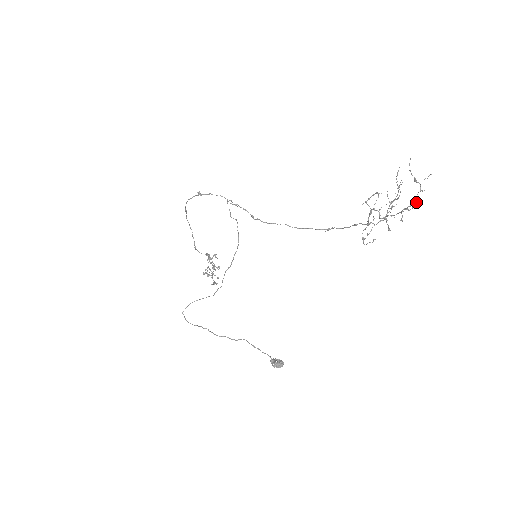
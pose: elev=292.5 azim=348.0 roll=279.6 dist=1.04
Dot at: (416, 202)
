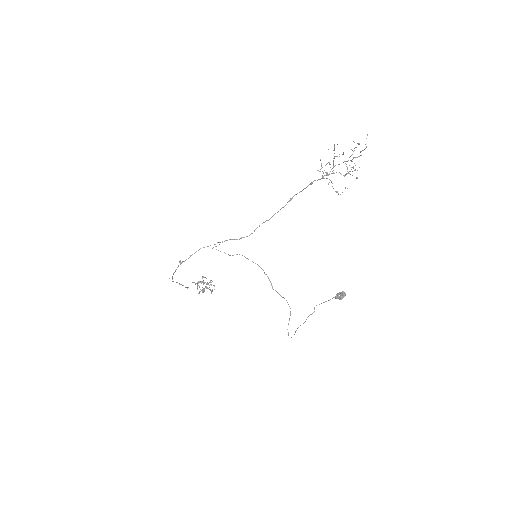
Dot at: occluded
